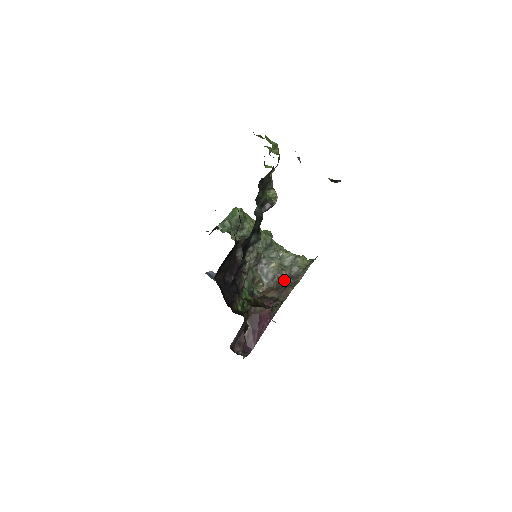
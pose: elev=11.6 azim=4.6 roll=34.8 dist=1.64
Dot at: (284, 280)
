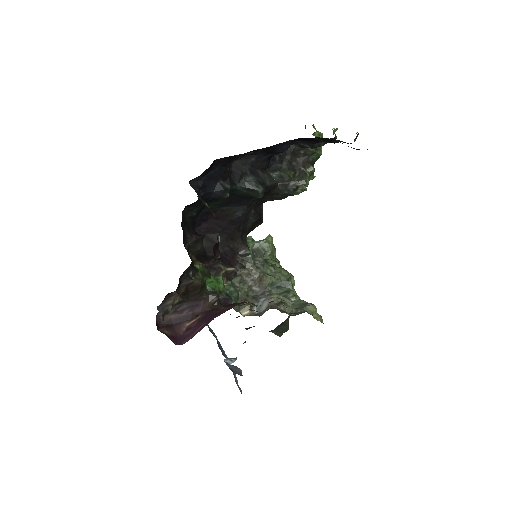
Dot at: (277, 309)
